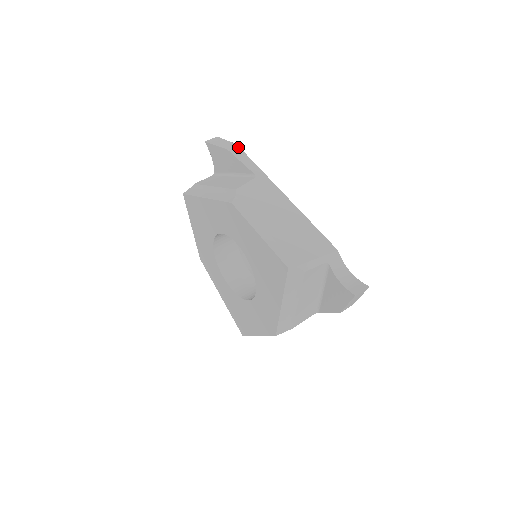
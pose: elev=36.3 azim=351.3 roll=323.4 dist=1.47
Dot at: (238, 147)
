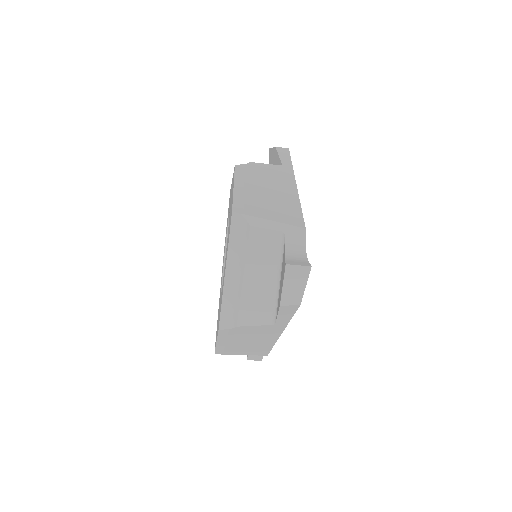
Dot at: (288, 150)
